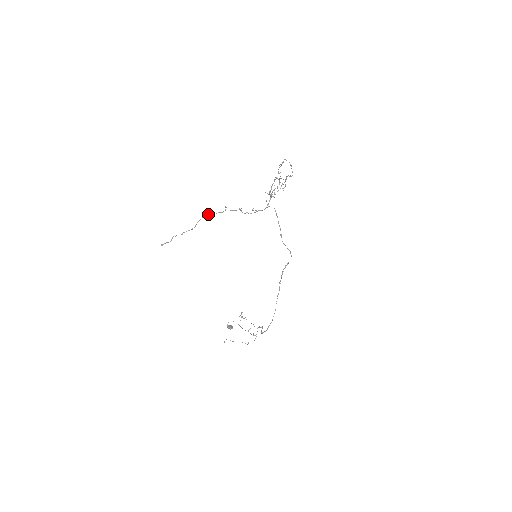
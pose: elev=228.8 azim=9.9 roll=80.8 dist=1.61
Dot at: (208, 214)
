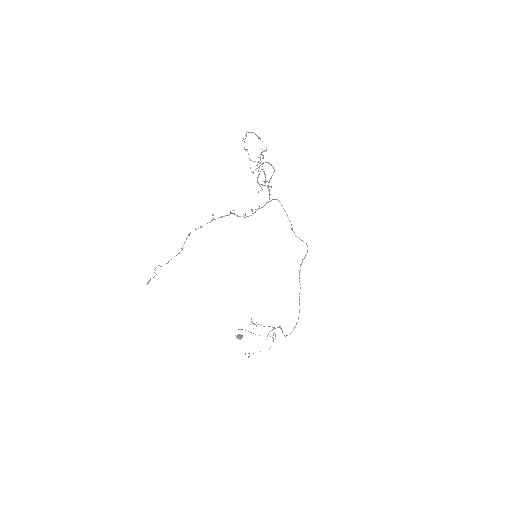
Dot at: occluded
